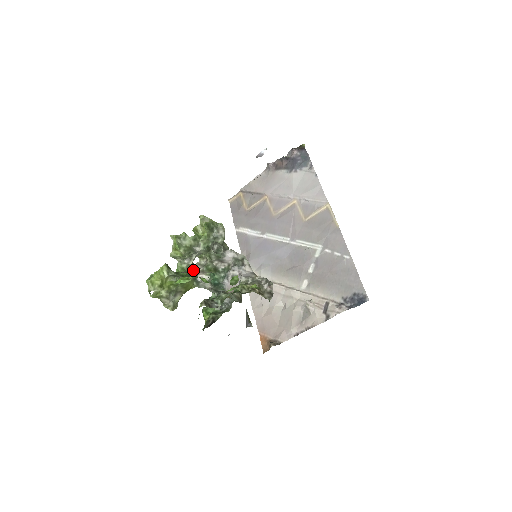
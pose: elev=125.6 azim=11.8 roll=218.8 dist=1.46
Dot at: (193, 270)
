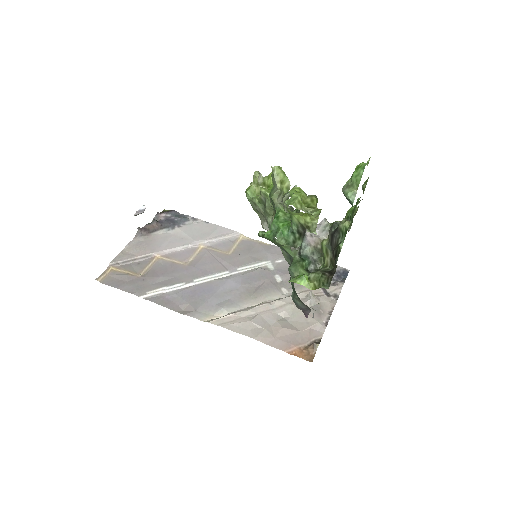
Dot at: occluded
